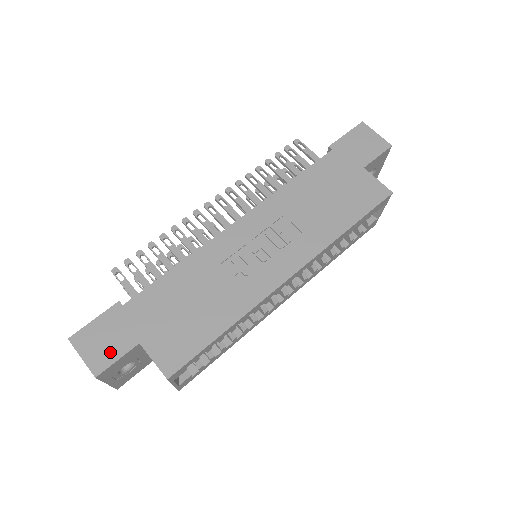
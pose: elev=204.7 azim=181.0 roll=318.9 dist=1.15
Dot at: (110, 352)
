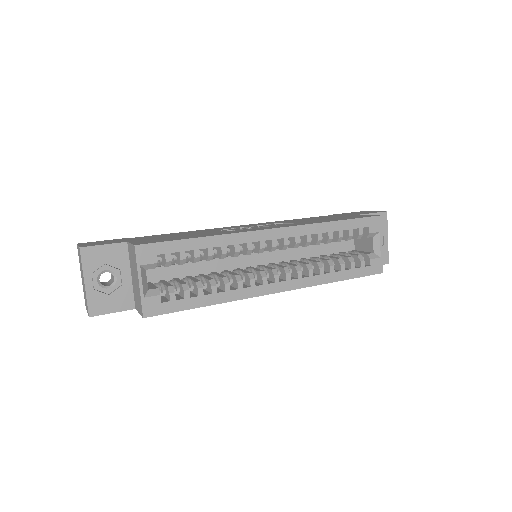
Dot at: (102, 244)
